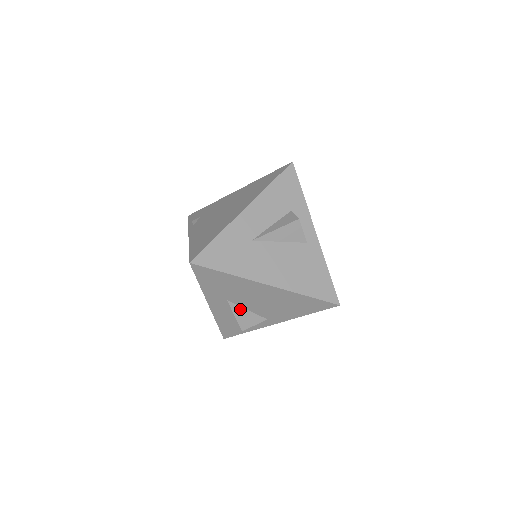
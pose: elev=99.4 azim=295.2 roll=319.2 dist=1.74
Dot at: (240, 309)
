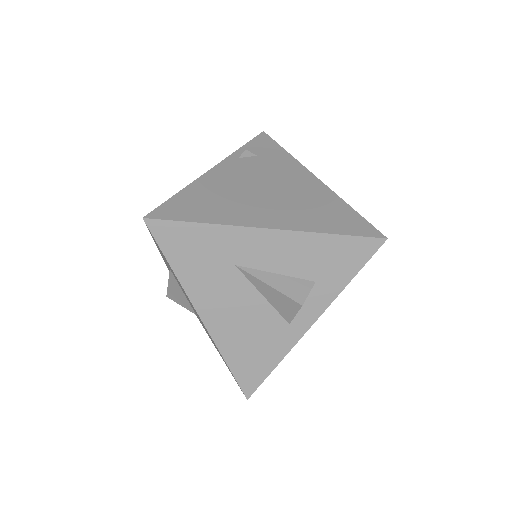
Dot at: (177, 285)
